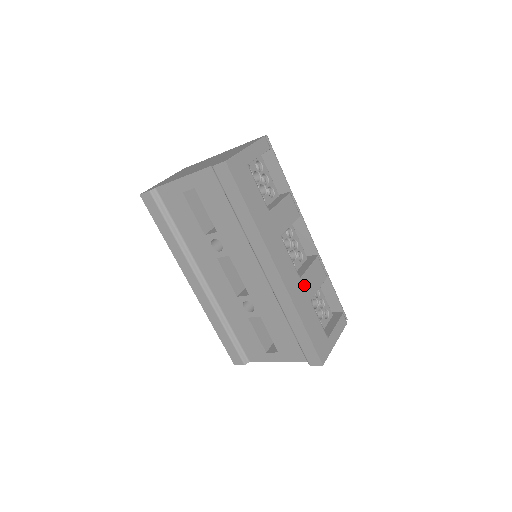
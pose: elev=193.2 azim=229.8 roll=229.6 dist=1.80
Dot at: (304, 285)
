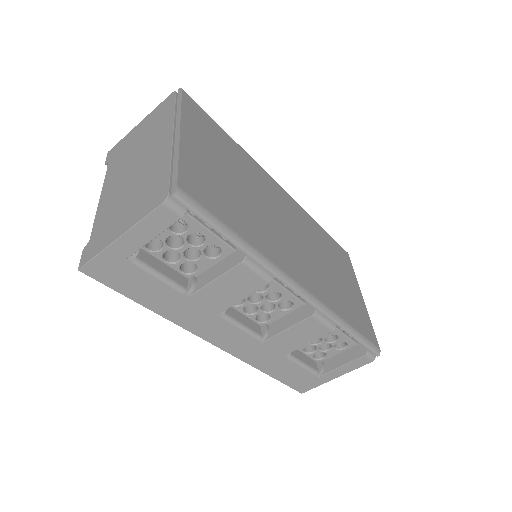
Dot at: (271, 346)
